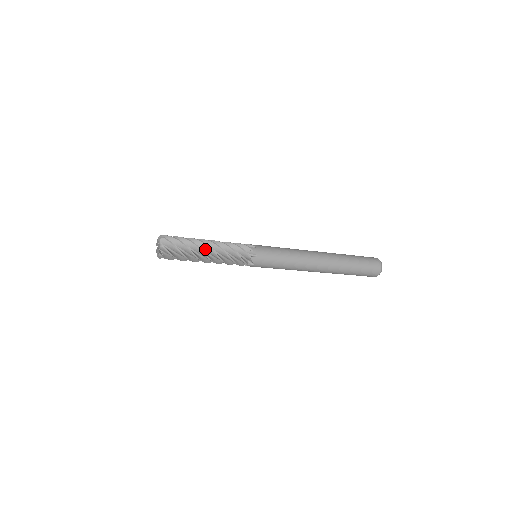
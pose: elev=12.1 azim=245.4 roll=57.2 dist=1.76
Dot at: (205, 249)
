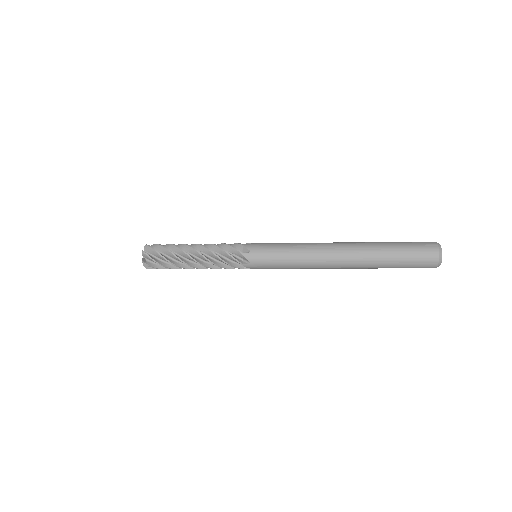
Dot at: (190, 251)
